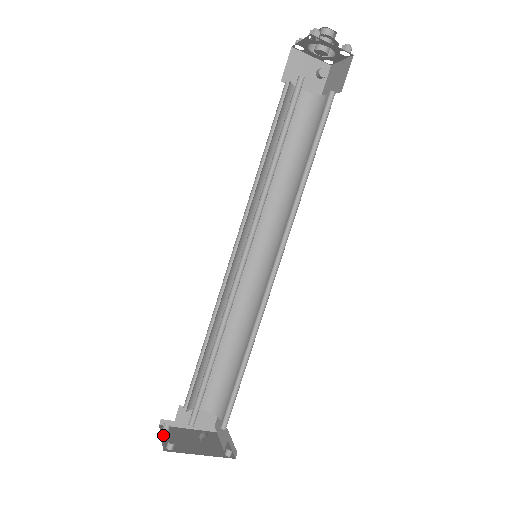
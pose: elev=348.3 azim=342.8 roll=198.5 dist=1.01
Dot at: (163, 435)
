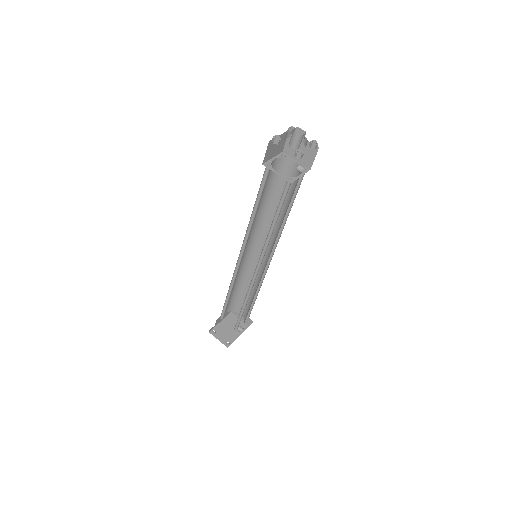
Dot at: (217, 338)
